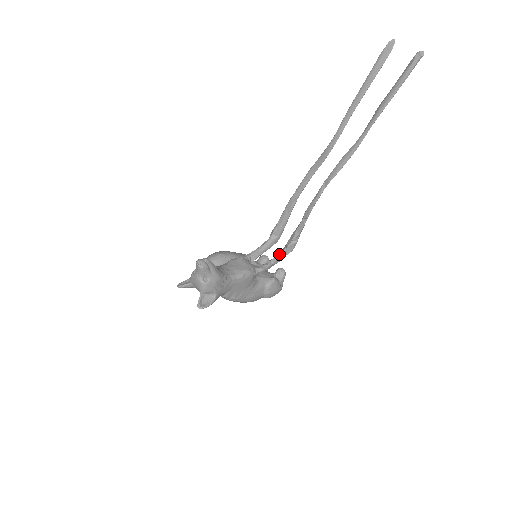
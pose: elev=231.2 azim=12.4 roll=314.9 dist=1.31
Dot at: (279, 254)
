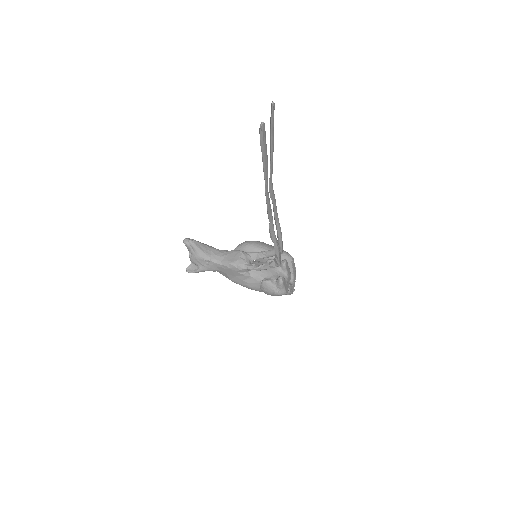
Dot at: (269, 263)
